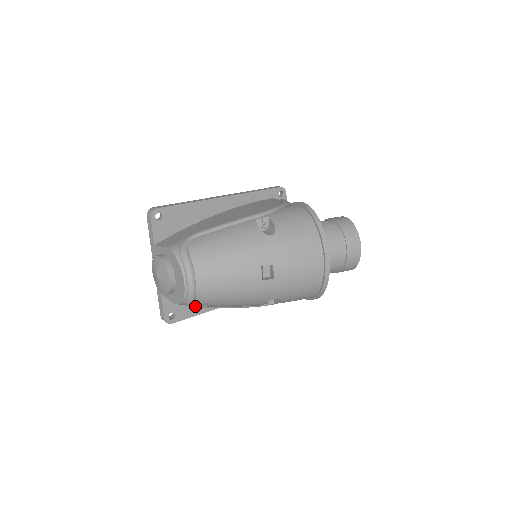
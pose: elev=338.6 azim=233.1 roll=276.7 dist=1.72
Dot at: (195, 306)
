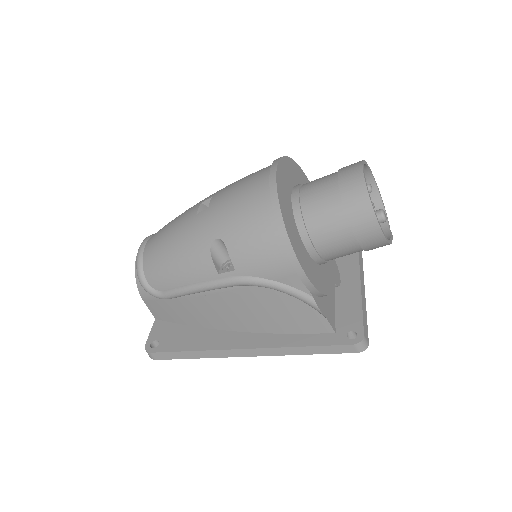
Dot at: (150, 287)
